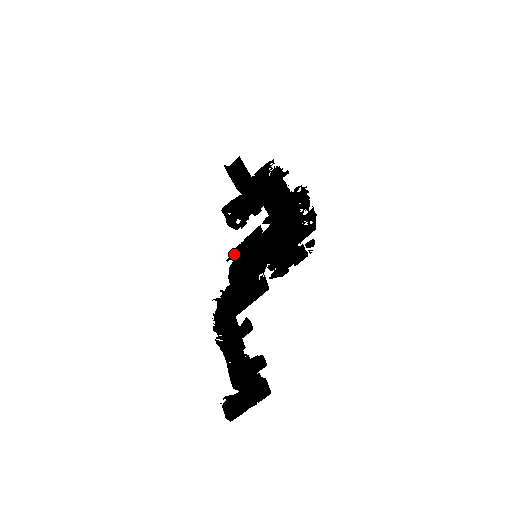
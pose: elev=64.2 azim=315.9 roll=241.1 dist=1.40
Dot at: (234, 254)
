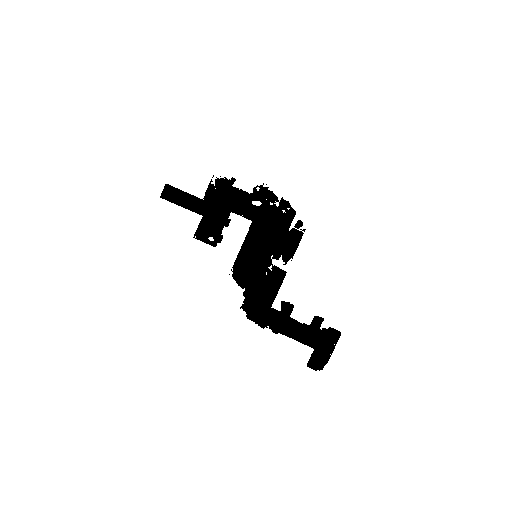
Dot at: (233, 265)
